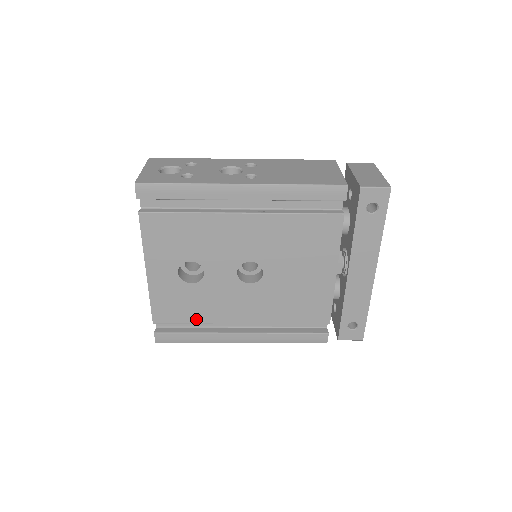
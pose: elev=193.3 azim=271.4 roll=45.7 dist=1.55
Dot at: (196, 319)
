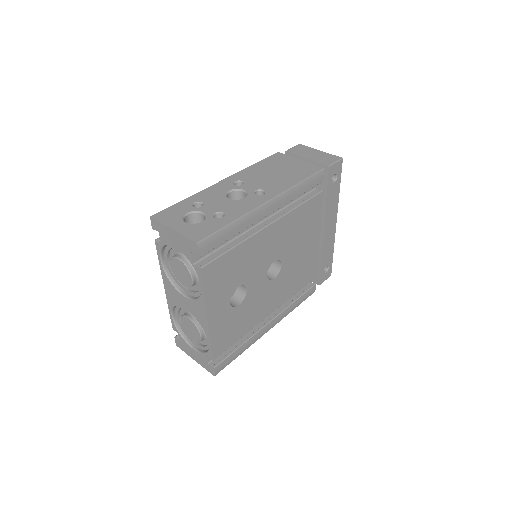
Dot at: (242, 333)
